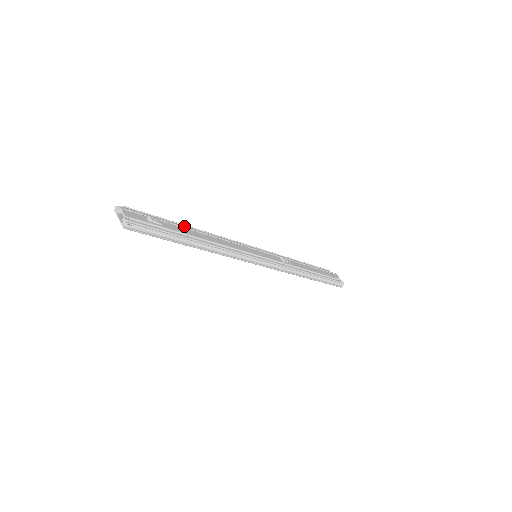
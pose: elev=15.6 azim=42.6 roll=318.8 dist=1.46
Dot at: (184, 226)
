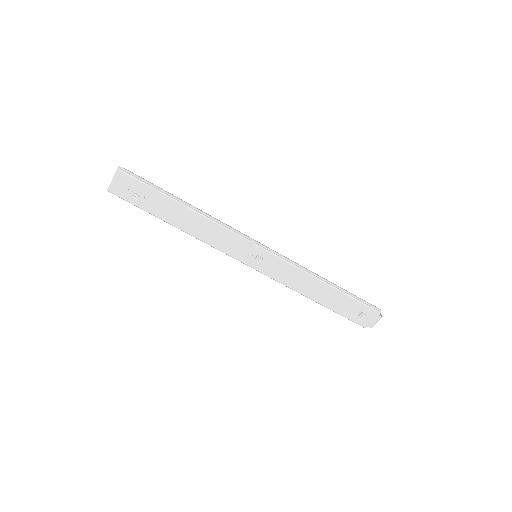
Dot at: occluded
